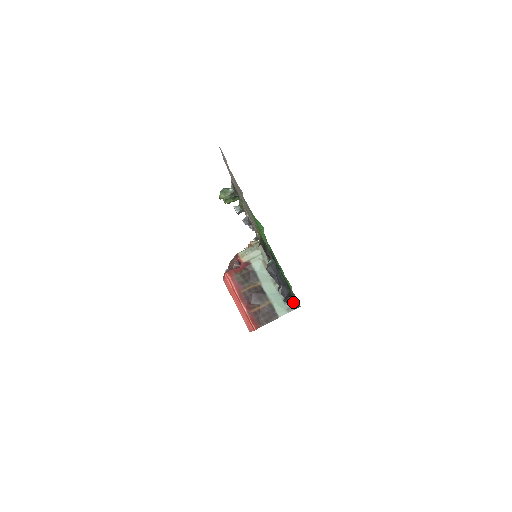
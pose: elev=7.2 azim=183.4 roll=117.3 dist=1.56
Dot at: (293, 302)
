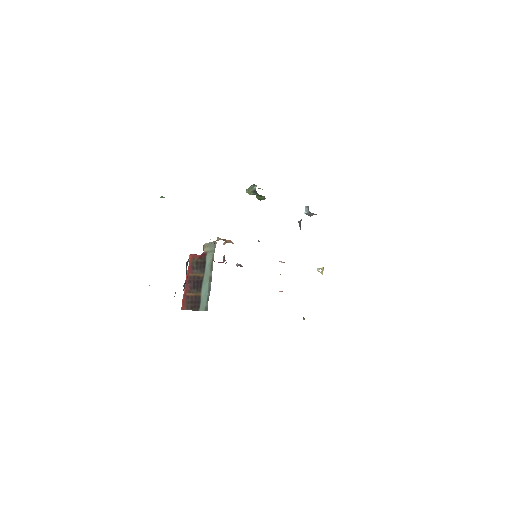
Dot at: occluded
